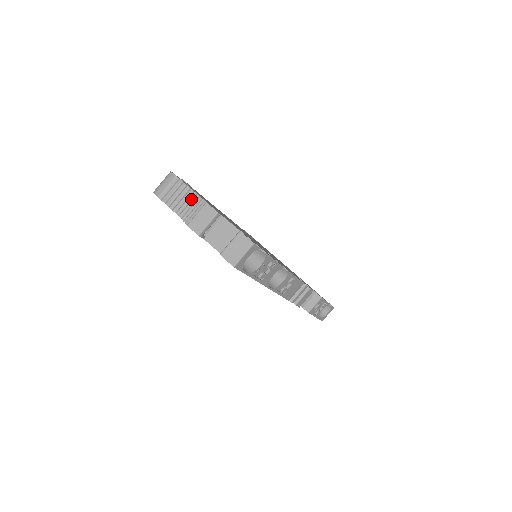
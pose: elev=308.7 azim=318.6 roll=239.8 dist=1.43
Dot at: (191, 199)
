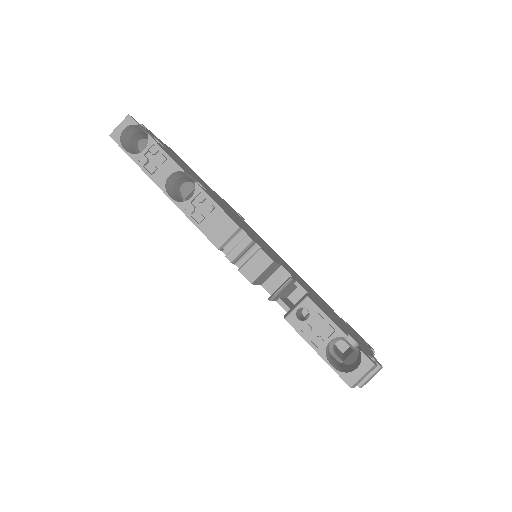
Dot at: occluded
